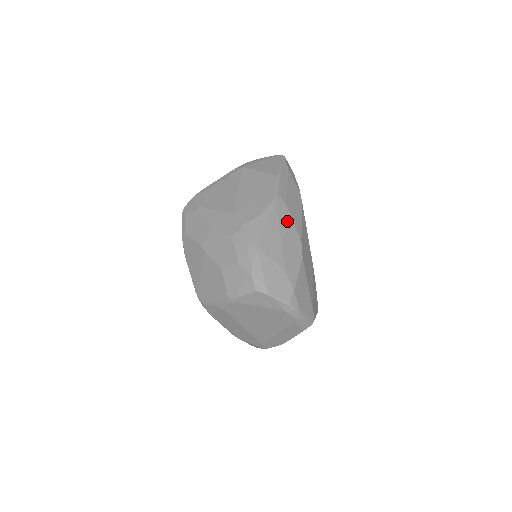
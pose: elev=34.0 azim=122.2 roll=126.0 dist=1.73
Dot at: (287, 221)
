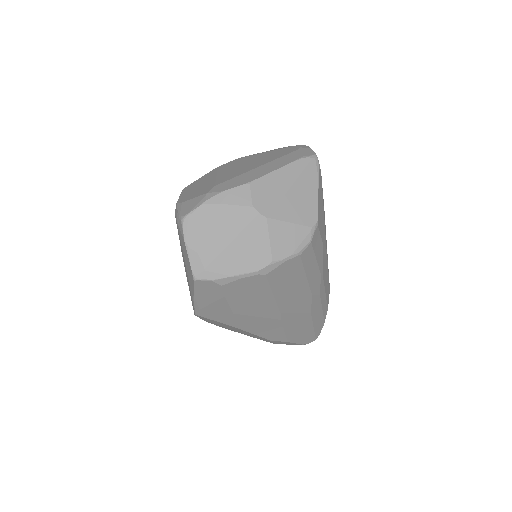
Dot at: occluded
